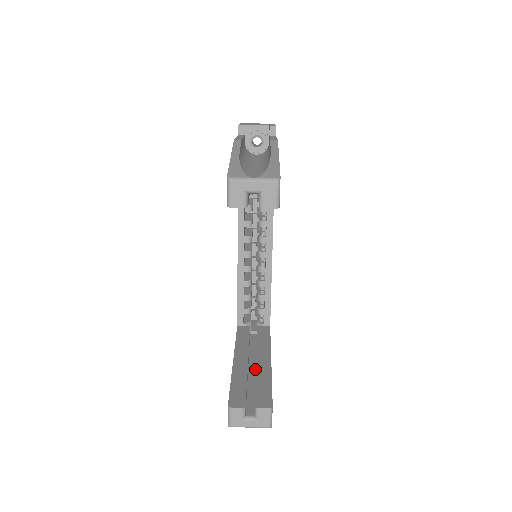
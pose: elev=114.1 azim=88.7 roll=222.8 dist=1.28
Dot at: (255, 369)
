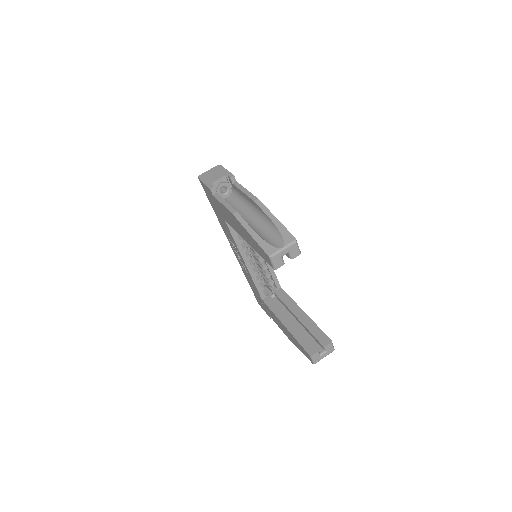
Dot at: (298, 322)
